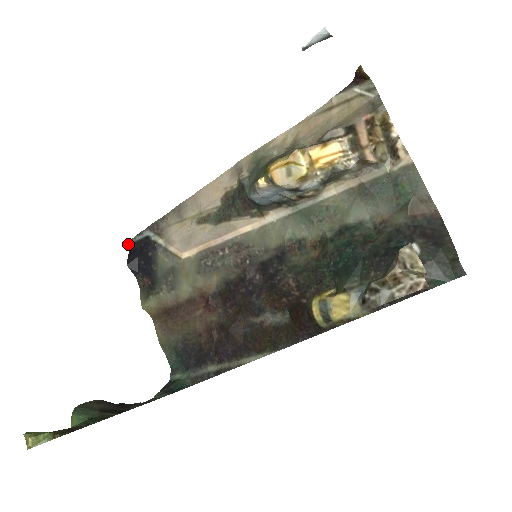
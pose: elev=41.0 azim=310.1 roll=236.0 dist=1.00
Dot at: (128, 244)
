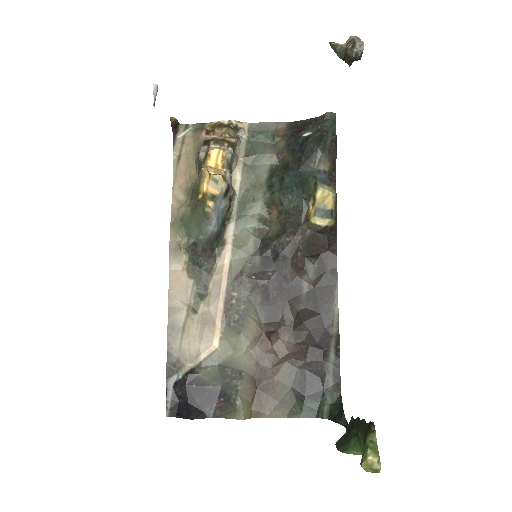
Dot at: (168, 416)
